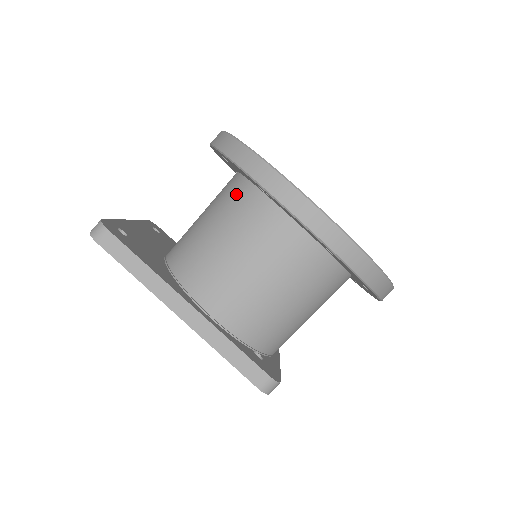
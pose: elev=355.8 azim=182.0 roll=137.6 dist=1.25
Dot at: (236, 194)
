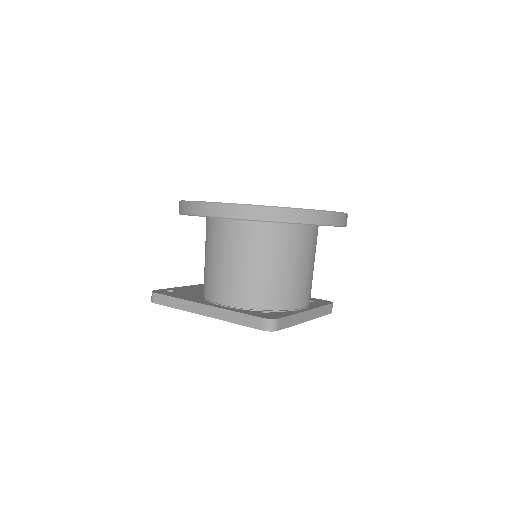
Dot at: occluded
